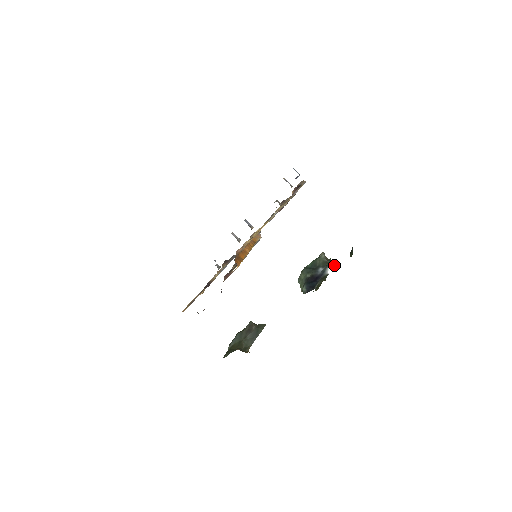
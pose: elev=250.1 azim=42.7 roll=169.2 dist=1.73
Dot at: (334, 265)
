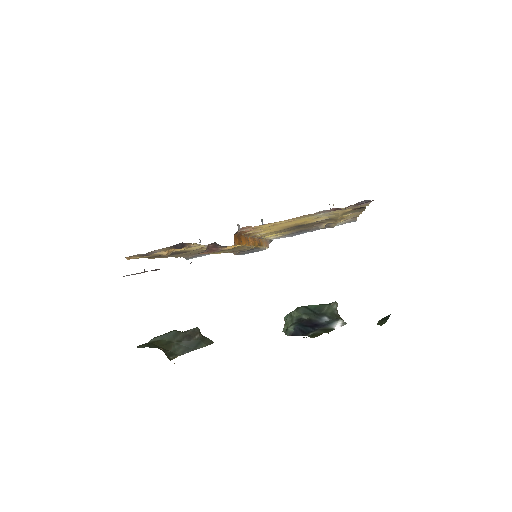
Dot at: (346, 323)
